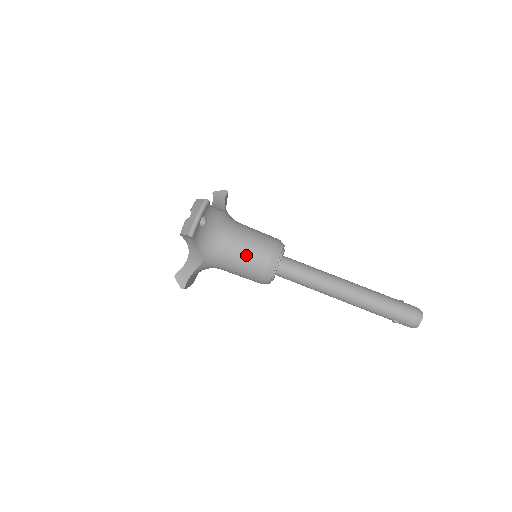
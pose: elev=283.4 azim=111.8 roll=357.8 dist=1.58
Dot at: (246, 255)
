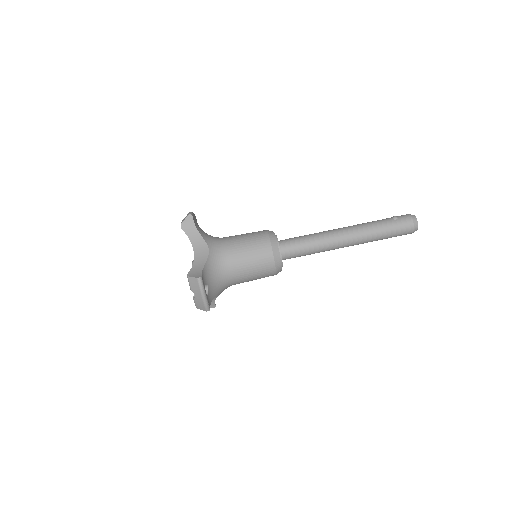
Dot at: (253, 275)
